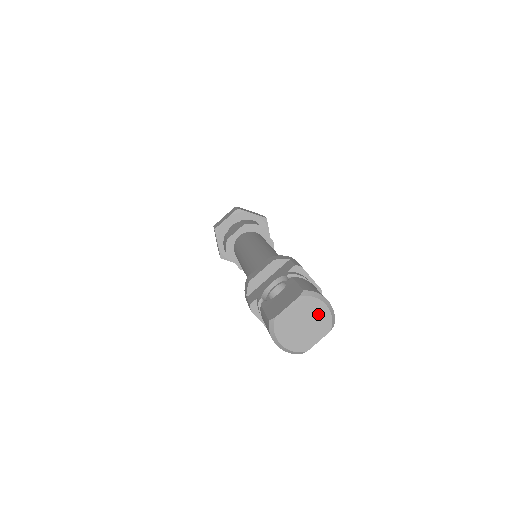
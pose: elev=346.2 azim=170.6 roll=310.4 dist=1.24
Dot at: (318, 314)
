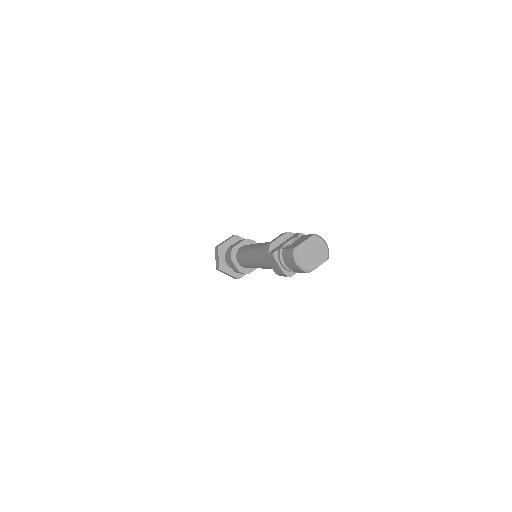
Dot at: (321, 248)
